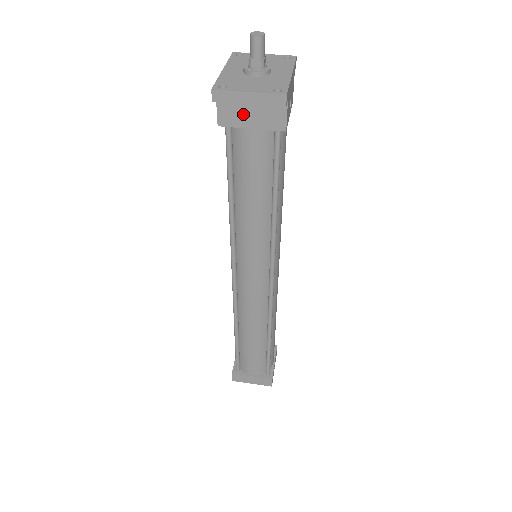
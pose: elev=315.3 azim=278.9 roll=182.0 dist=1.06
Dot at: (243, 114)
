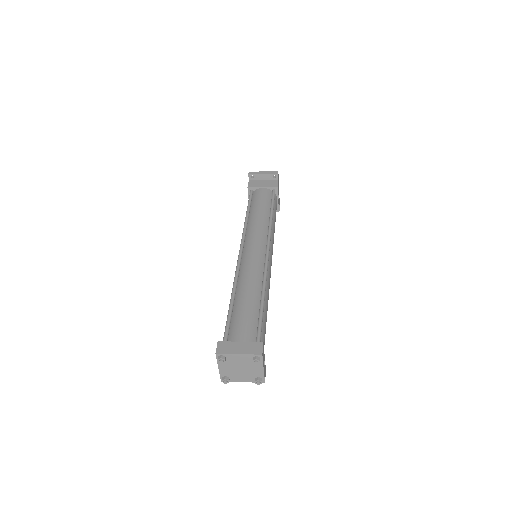
Dot at: (259, 184)
